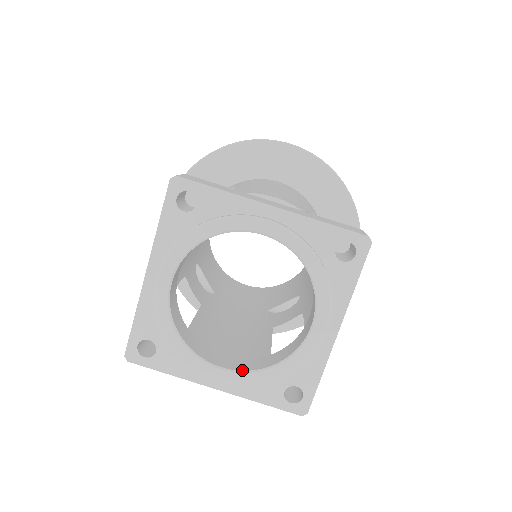
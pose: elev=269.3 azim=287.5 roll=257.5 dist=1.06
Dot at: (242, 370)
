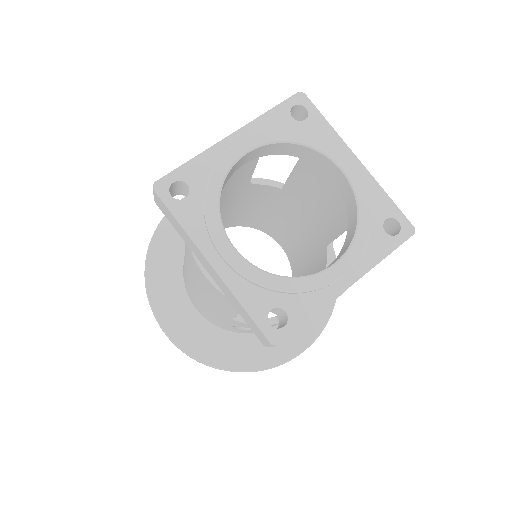
Dot at: occluded
